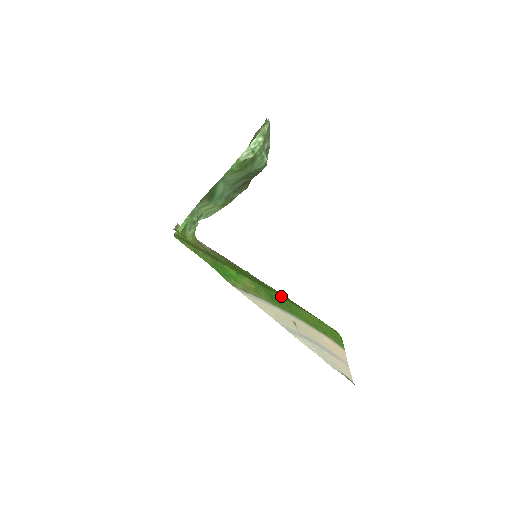
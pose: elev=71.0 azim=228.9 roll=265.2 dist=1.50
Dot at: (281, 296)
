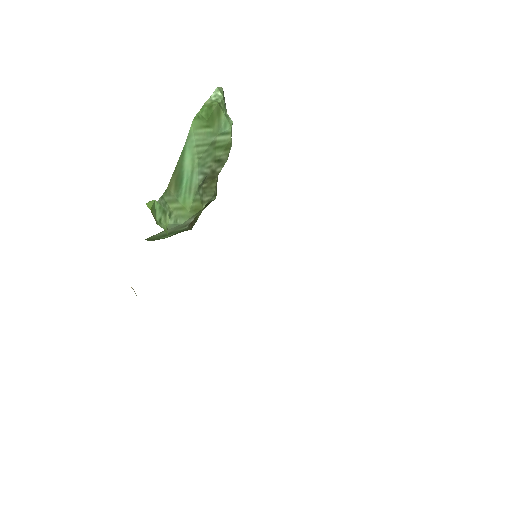
Dot at: occluded
